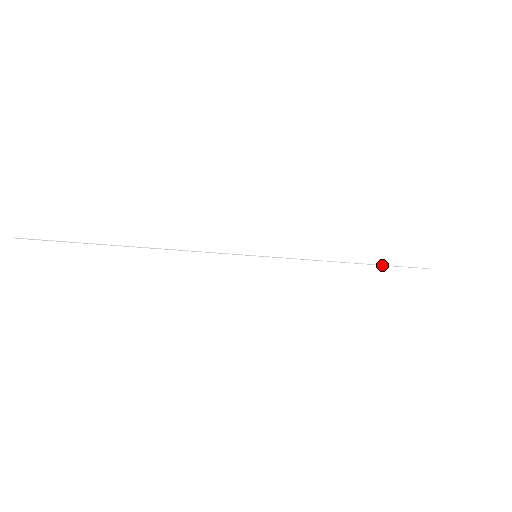
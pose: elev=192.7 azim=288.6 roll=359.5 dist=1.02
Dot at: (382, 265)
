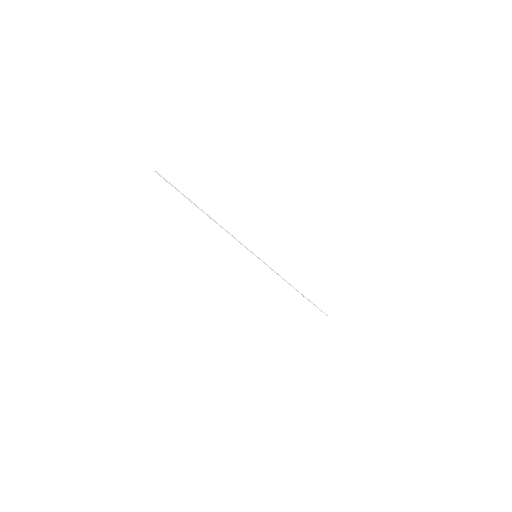
Dot at: (307, 299)
